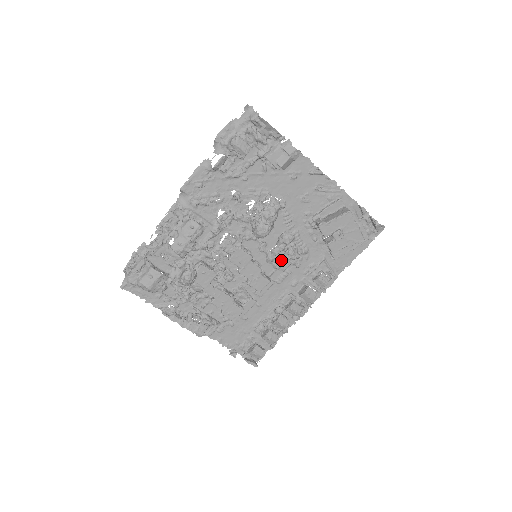
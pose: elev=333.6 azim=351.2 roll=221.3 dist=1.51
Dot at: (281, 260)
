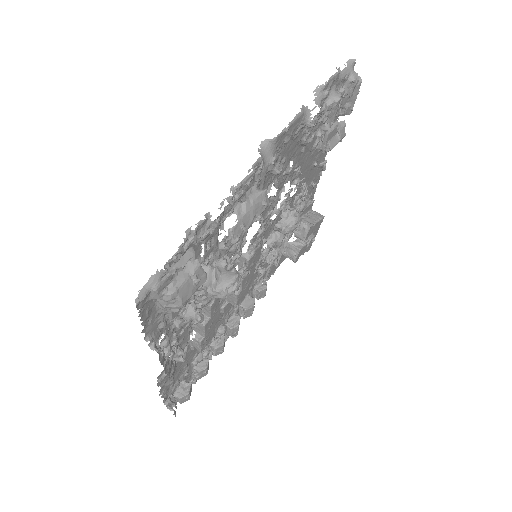
Dot at: (257, 263)
